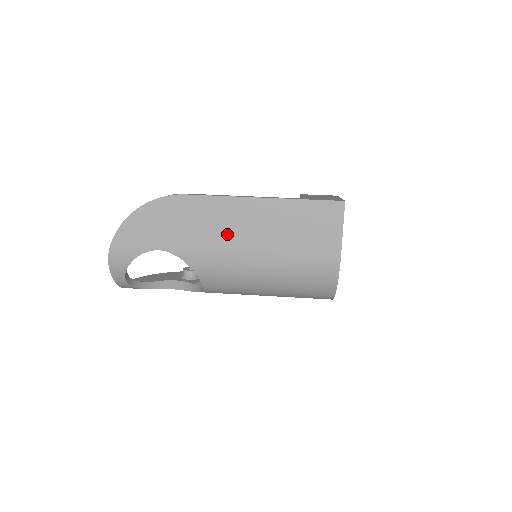
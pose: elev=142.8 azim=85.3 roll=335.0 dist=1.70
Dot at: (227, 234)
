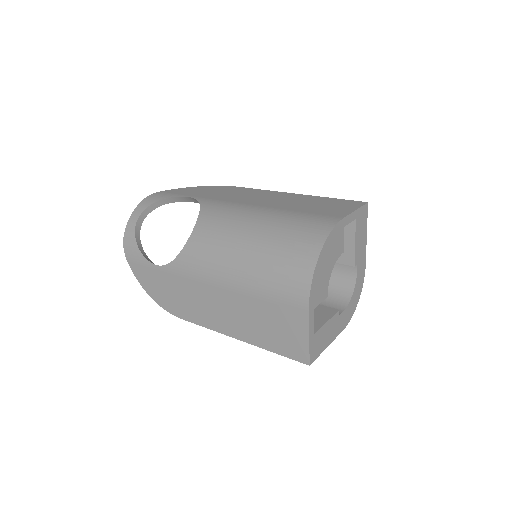
Dot at: (250, 199)
